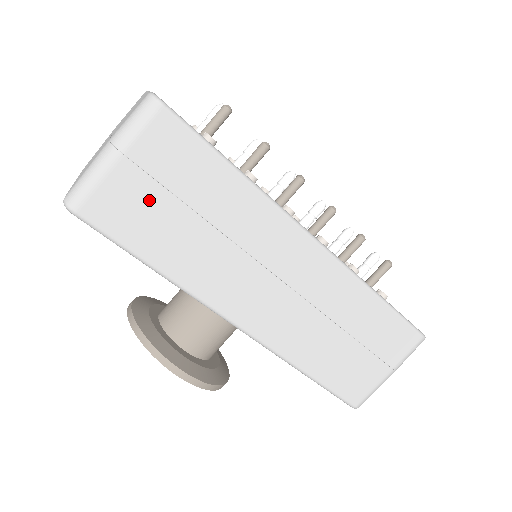
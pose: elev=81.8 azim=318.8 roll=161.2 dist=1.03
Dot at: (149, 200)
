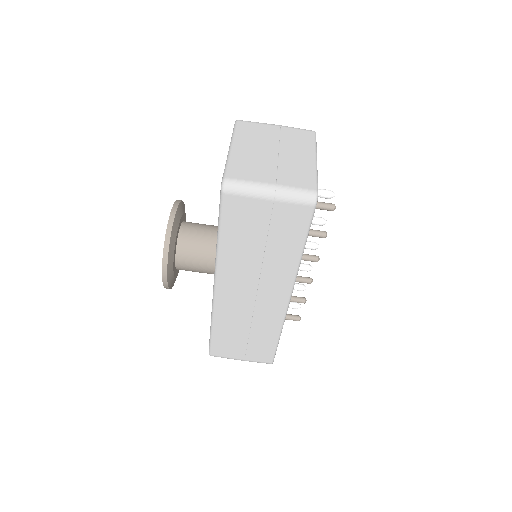
Dot at: (257, 222)
